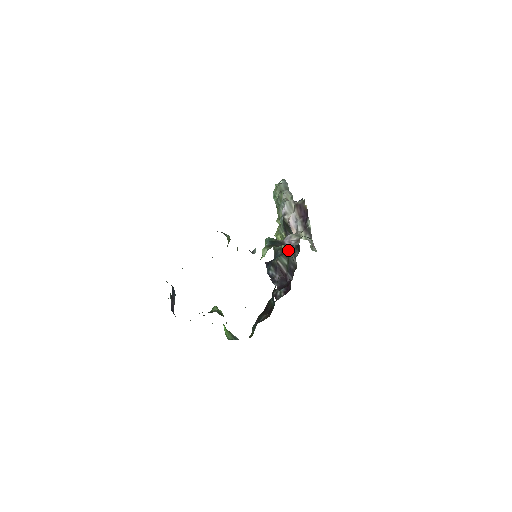
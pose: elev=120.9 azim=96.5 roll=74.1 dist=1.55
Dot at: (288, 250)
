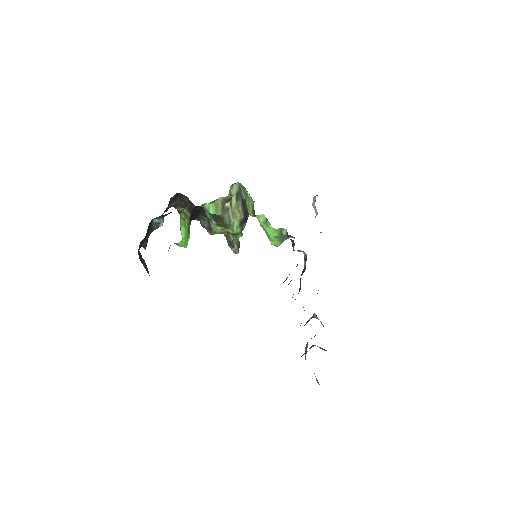
Dot at: occluded
